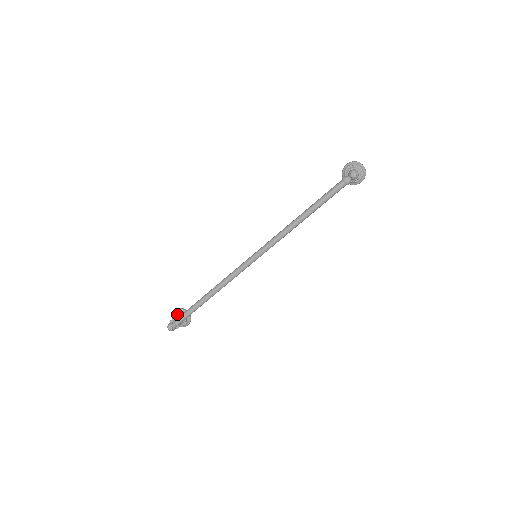
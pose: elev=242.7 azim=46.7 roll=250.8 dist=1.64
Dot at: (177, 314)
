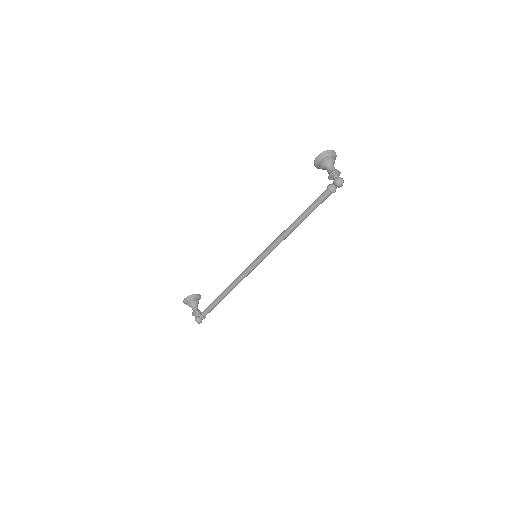
Dot at: (190, 303)
